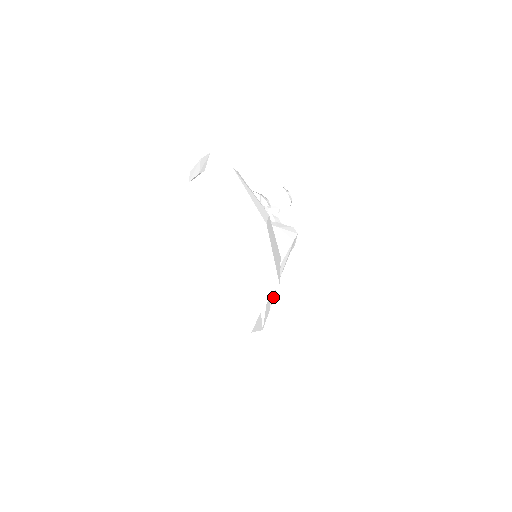
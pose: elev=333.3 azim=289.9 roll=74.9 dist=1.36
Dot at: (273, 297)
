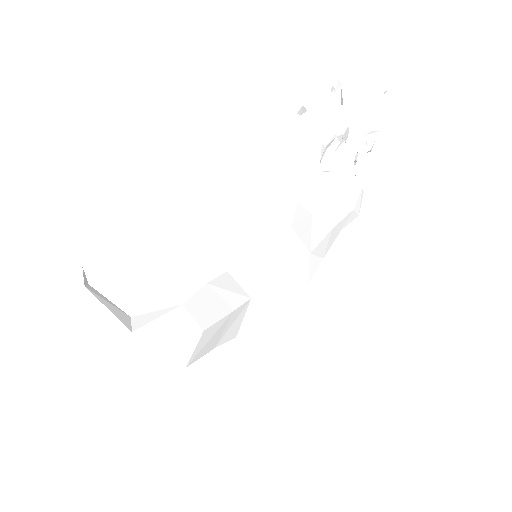
Dot at: (312, 275)
